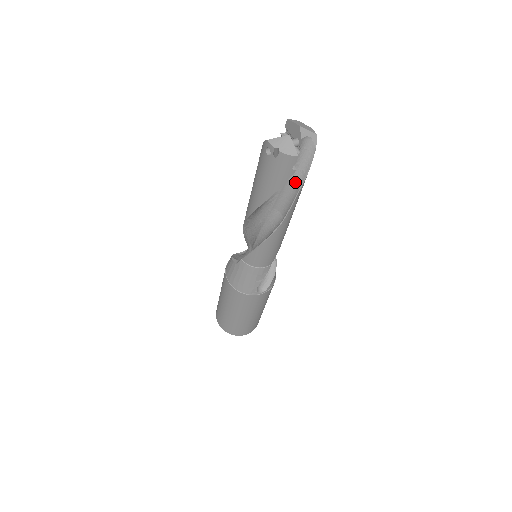
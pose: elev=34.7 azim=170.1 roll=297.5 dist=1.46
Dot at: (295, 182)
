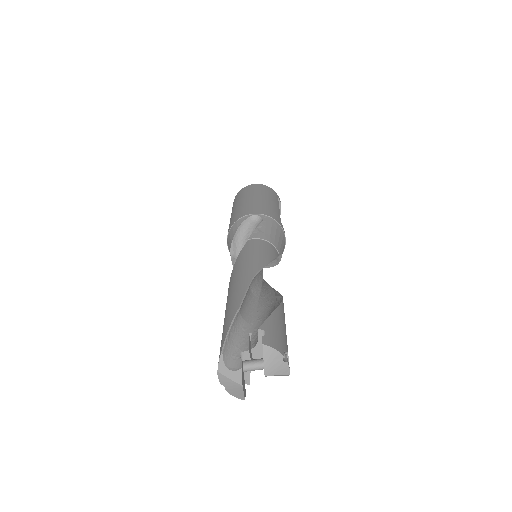
Dot at: occluded
